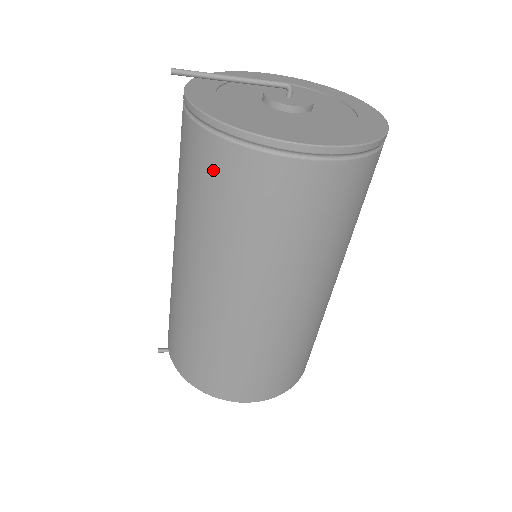
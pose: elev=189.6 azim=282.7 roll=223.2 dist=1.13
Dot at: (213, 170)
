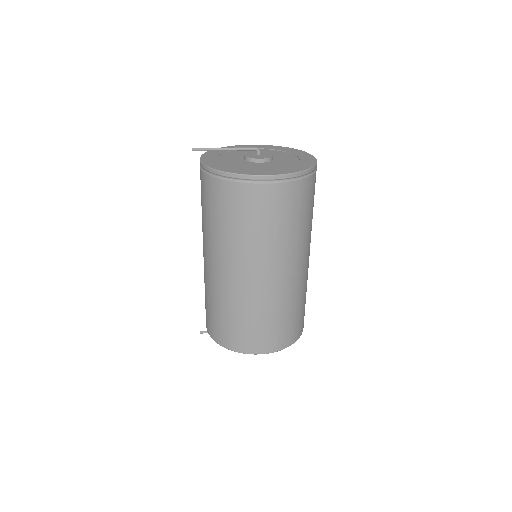
Dot at: (218, 197)
